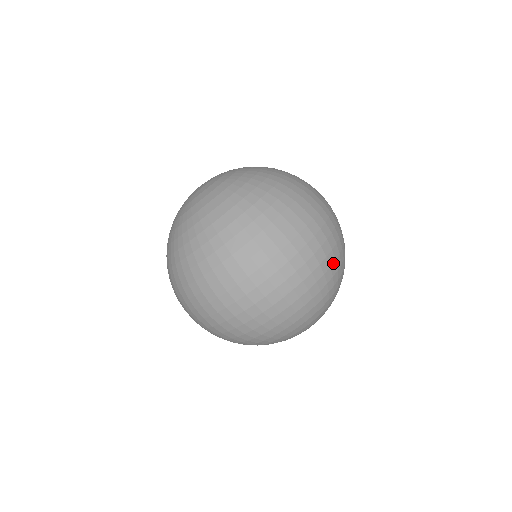
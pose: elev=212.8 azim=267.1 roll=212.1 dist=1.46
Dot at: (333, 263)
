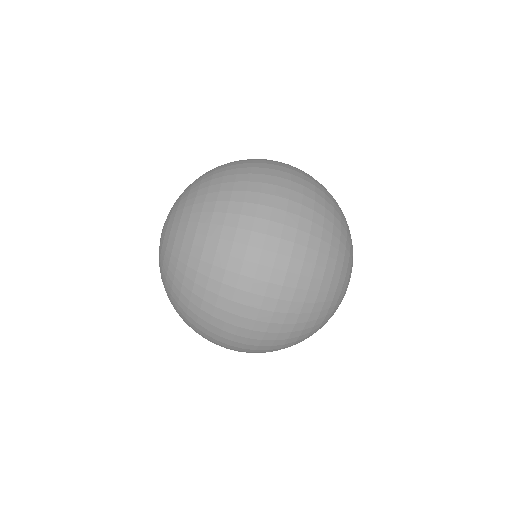
Dot at: (313, 270)
